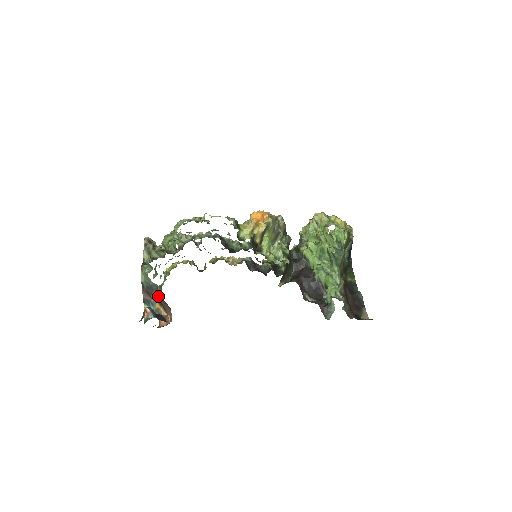
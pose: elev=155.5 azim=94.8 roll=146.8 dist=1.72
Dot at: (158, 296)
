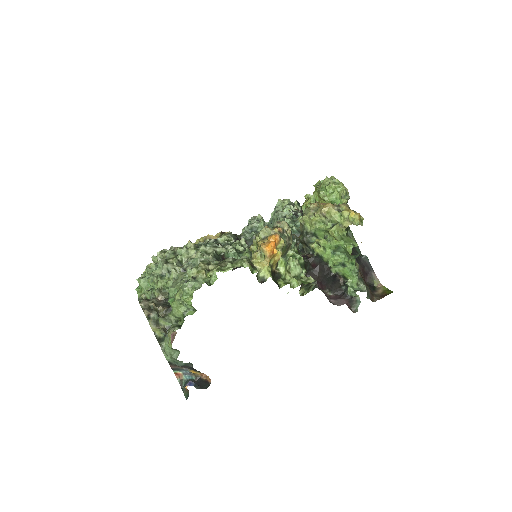
Dot at: occluded
